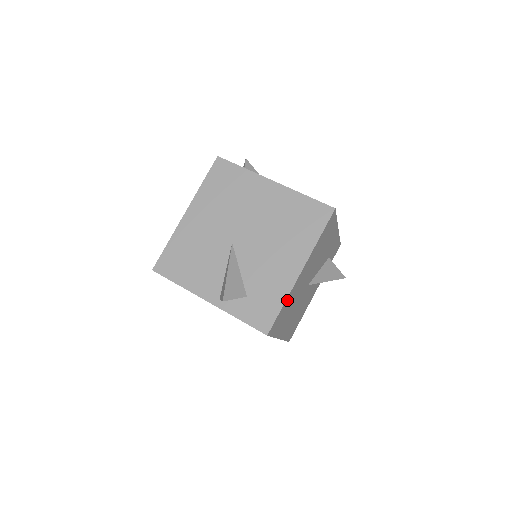
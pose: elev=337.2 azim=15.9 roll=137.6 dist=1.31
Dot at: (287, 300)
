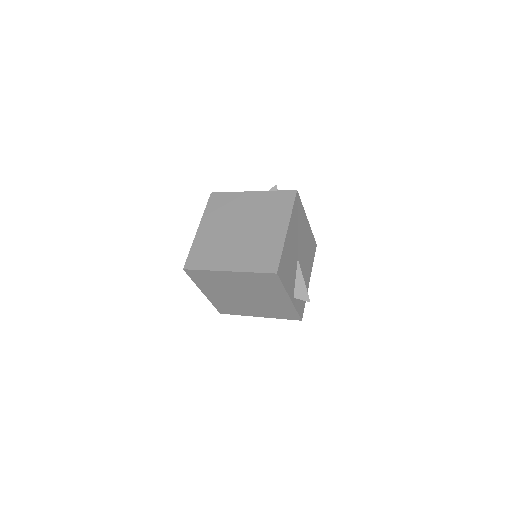
Dot at: occluded
